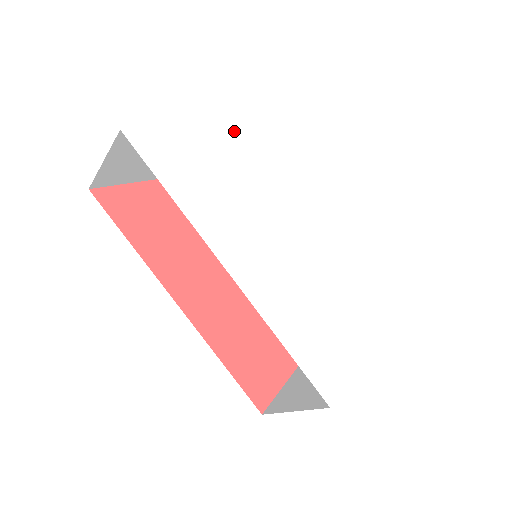
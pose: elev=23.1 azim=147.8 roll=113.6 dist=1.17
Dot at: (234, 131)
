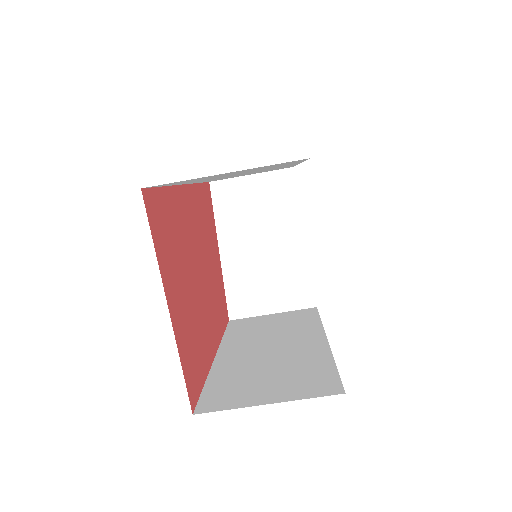
Dot at: occluded
